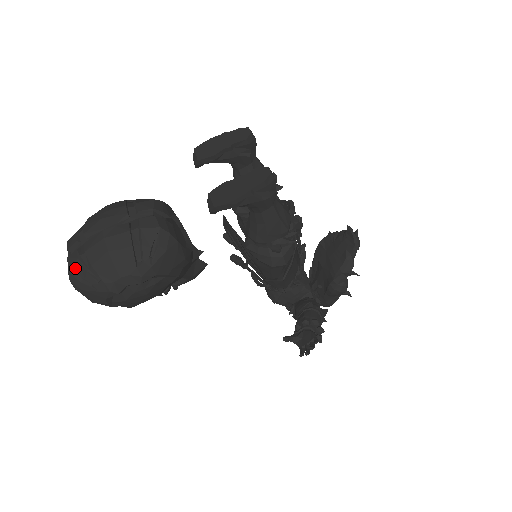
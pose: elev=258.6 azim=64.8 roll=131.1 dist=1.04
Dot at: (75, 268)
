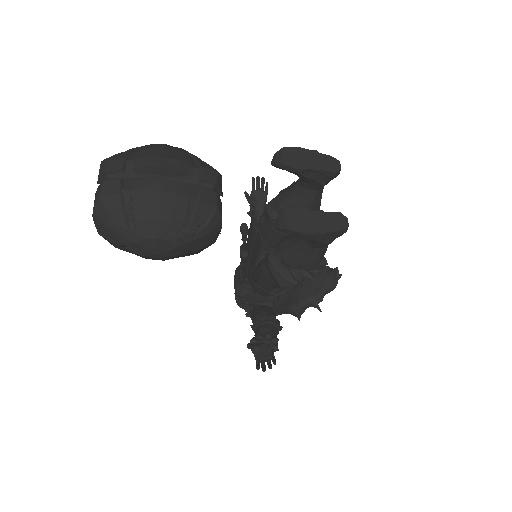
Dot at: (110, 200)
